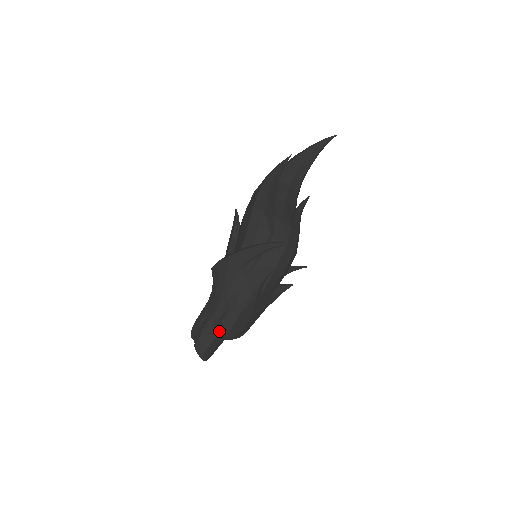
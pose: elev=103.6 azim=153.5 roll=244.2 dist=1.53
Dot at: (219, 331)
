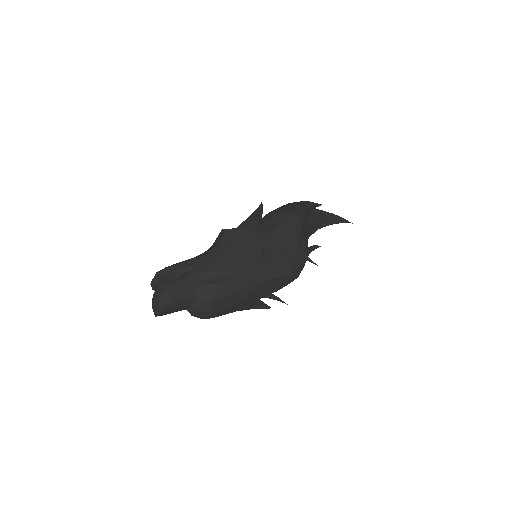
Dot at: (204, 292)
